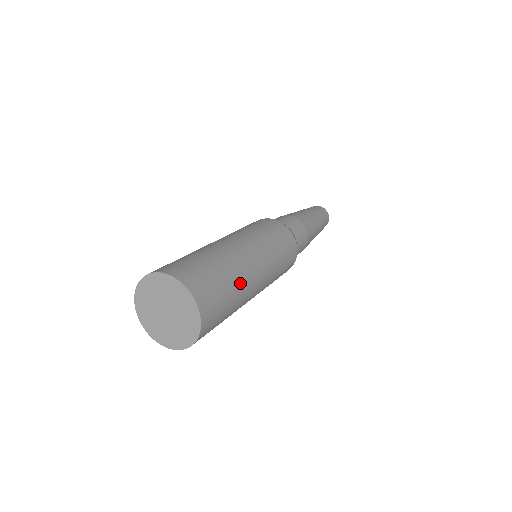
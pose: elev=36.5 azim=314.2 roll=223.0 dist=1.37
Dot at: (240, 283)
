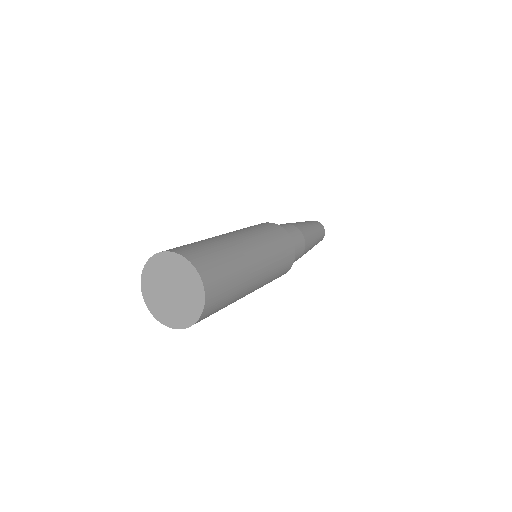
Dot at: (242, 287)
